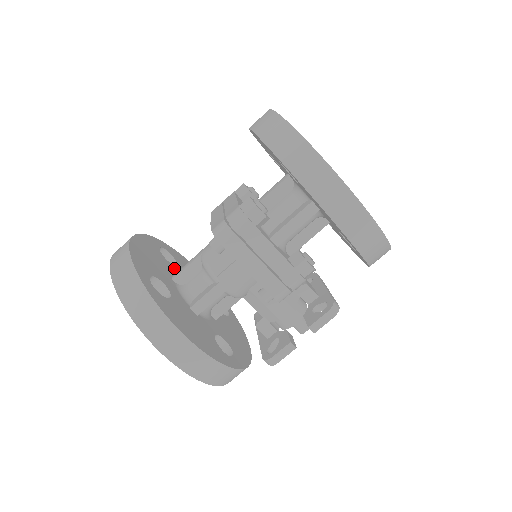
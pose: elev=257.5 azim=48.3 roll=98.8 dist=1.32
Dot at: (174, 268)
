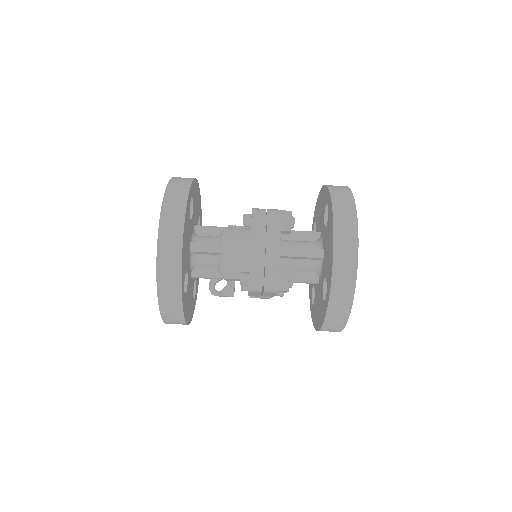
Dot at: occluded
